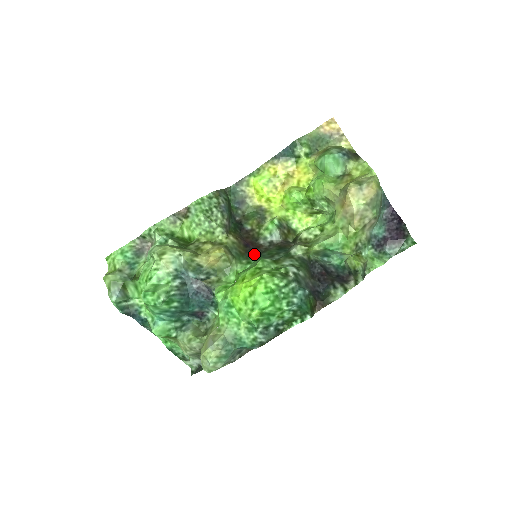
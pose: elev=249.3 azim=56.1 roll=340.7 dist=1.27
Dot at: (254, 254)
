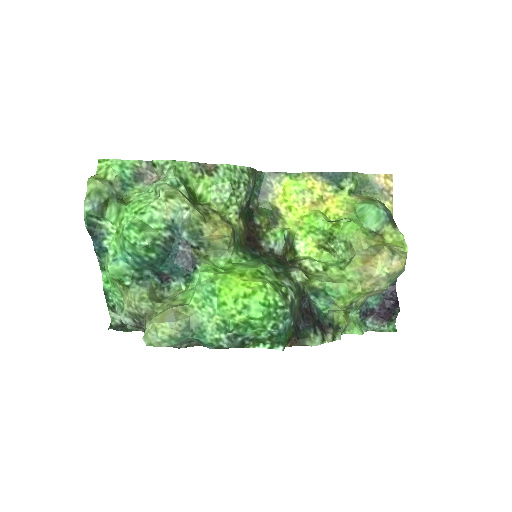
Dot at: (253, 252)
